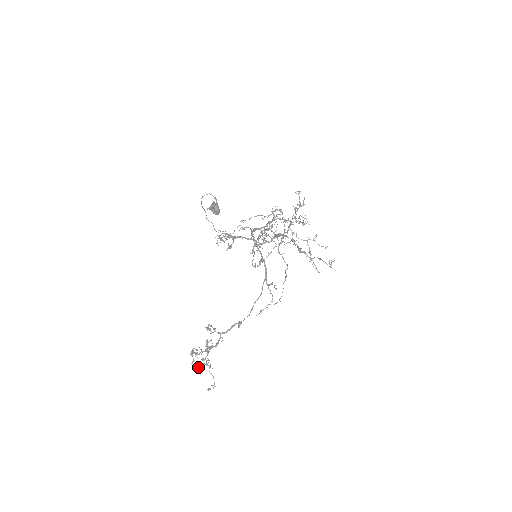
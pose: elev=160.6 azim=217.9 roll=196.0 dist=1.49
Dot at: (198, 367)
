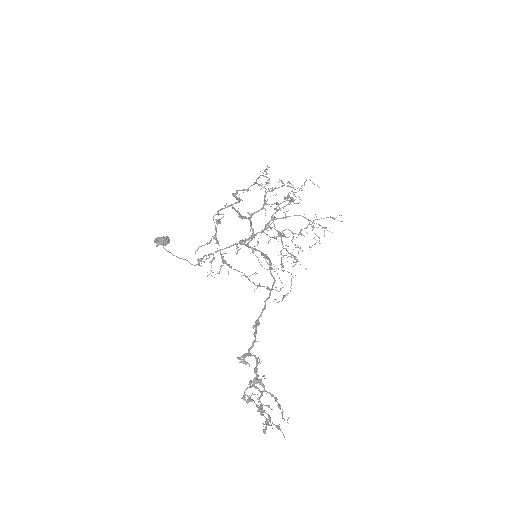
Dot at: (278, 426)
